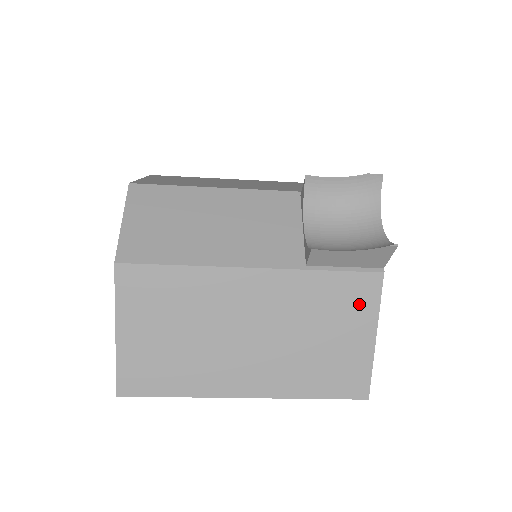
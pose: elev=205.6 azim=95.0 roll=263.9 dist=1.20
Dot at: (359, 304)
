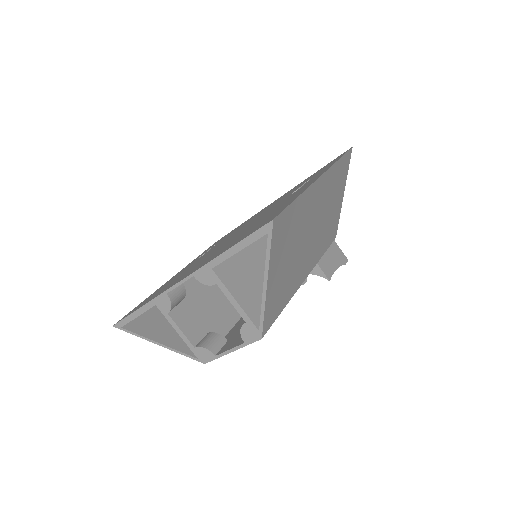
Dot at: occluded
